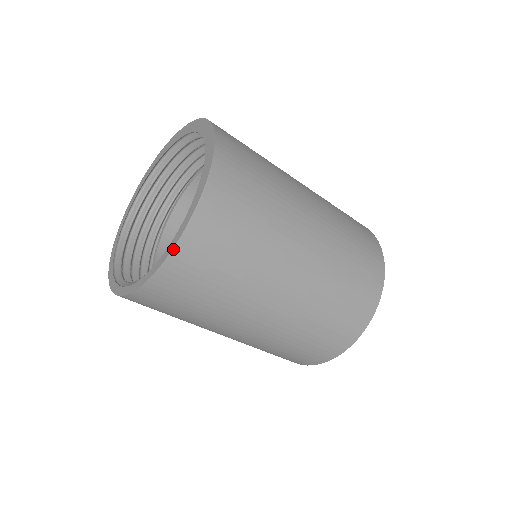
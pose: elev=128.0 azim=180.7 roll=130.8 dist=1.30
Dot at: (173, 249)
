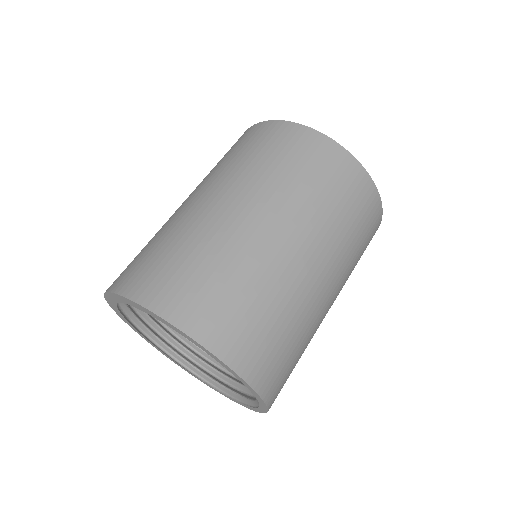
Dot at: (250, 386)
